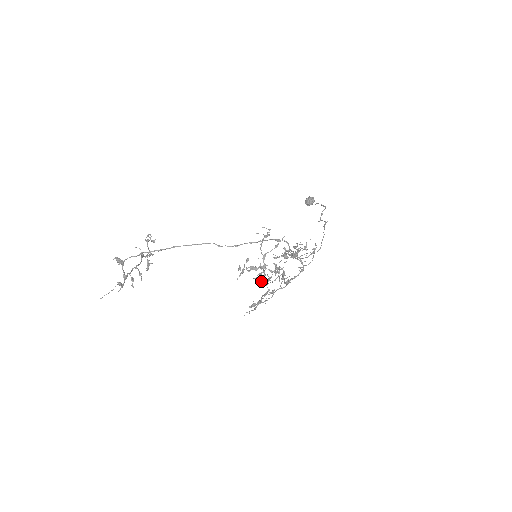
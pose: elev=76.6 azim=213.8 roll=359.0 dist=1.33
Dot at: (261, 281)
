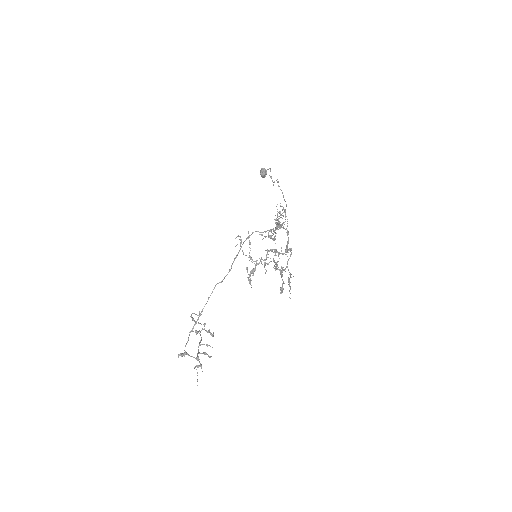
Dot at: occluded
